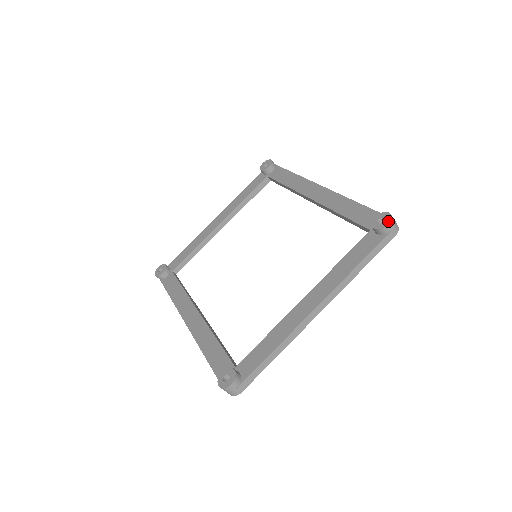
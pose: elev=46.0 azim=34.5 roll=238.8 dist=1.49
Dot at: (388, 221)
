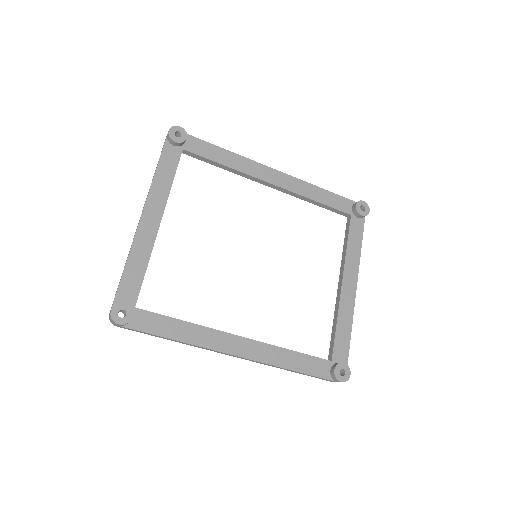
Dot at: (368, 208)
